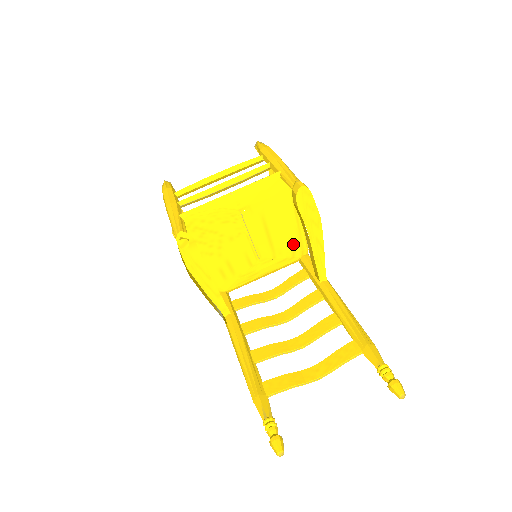
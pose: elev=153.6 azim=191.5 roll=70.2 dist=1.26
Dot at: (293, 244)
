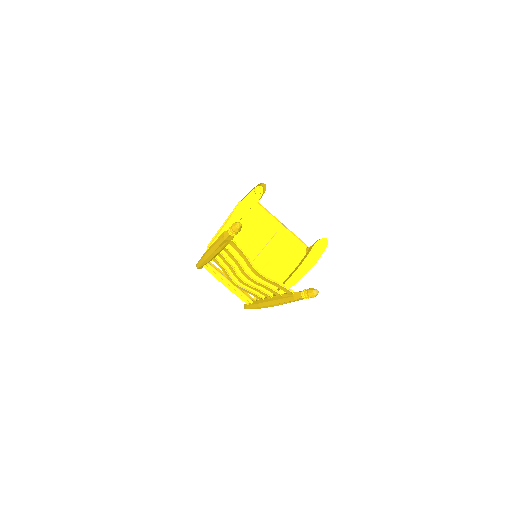
Dot at: (270, 285)
